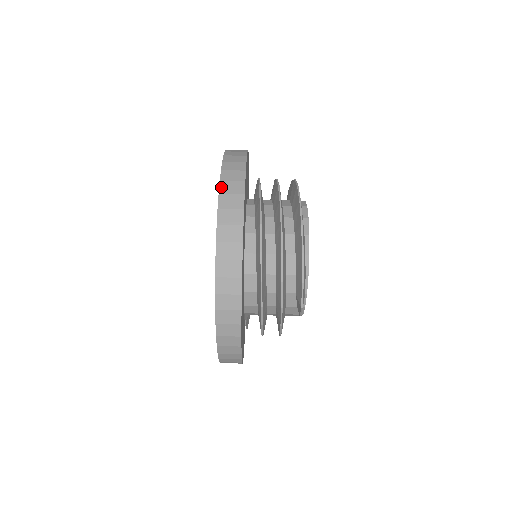
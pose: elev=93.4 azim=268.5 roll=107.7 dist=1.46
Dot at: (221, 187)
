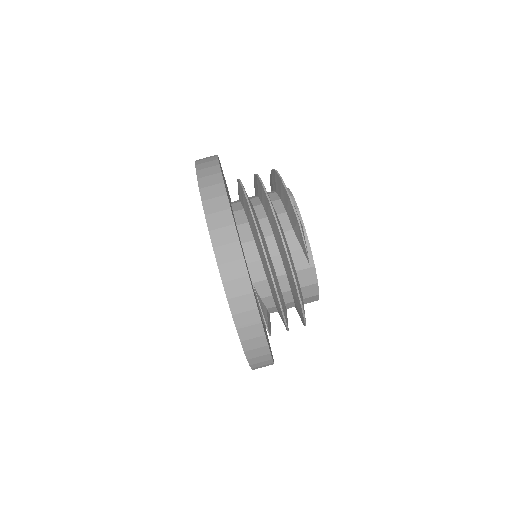
Dot at: occluded
